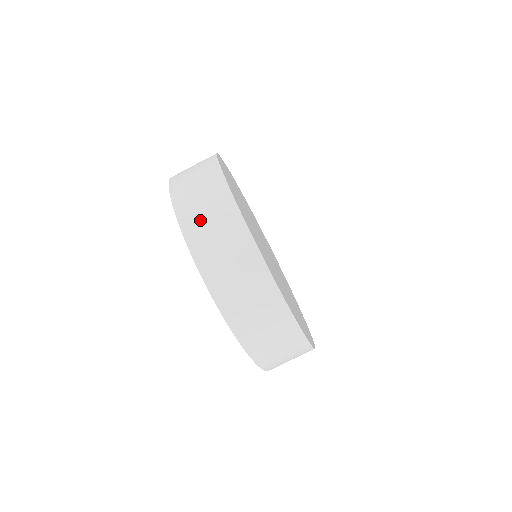
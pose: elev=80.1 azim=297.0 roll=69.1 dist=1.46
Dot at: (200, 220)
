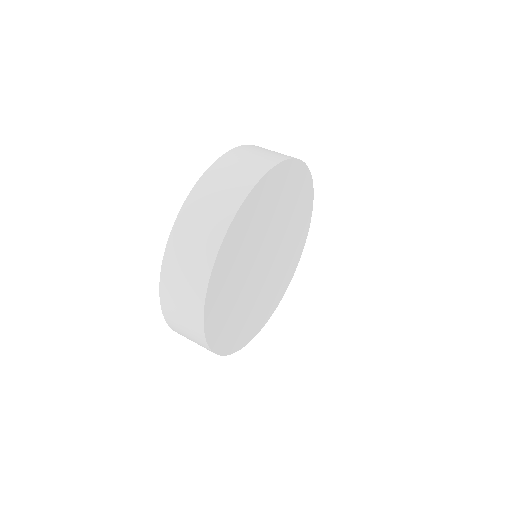
Dot at: occluded
